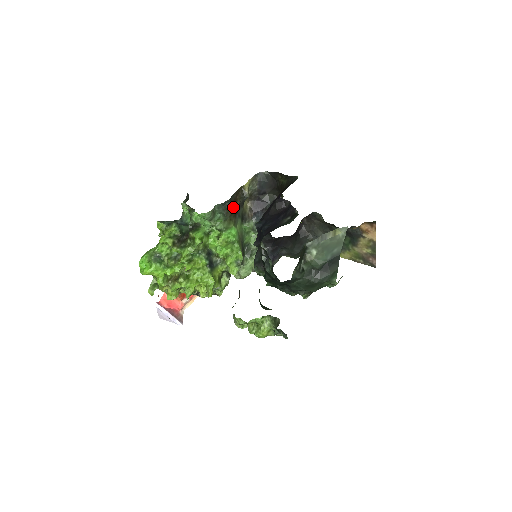
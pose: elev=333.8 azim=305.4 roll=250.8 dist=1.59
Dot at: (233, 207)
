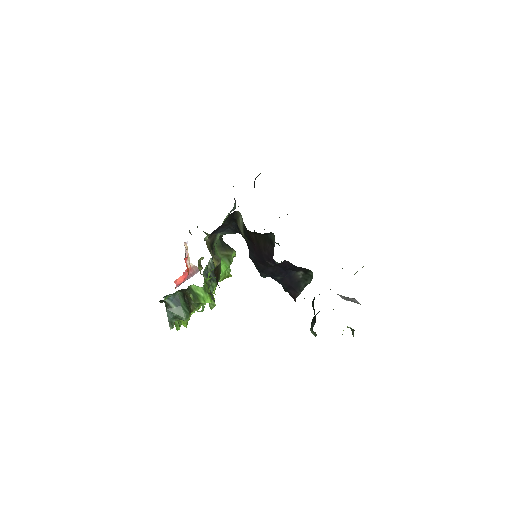
Dot at: (217, 275)
